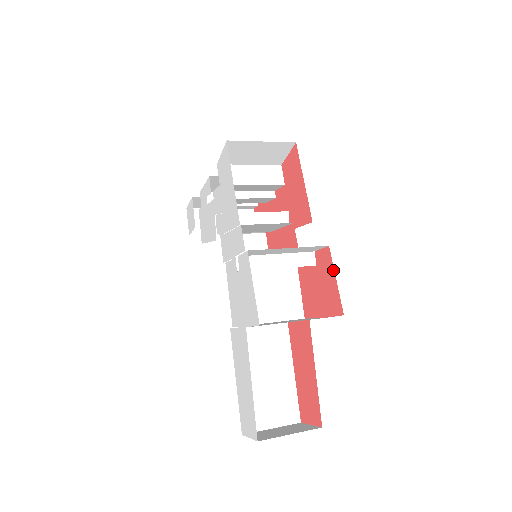
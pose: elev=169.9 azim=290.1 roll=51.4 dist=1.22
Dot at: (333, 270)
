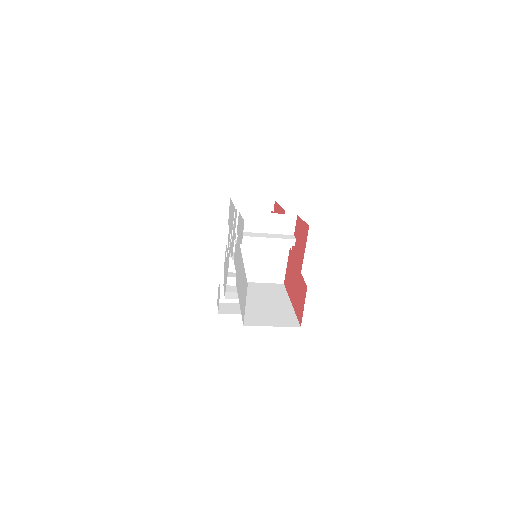
Dot at: (301, 220)
